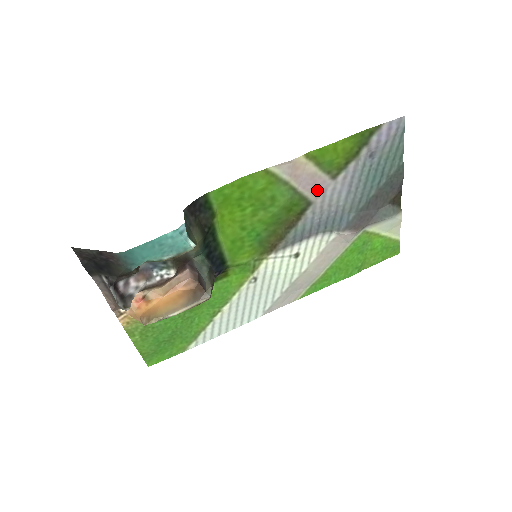
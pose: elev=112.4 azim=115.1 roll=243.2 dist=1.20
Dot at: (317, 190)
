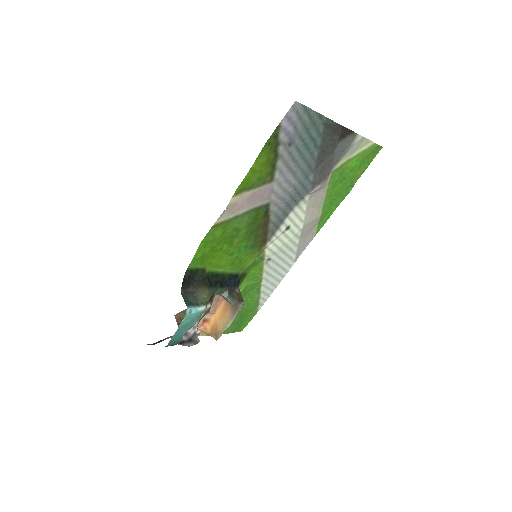
Dot at: (265, 196)
